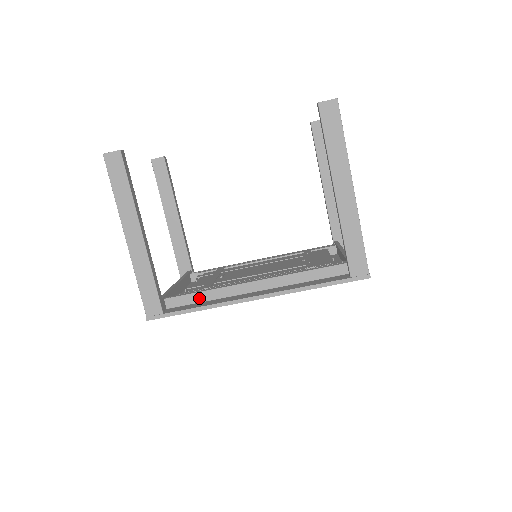
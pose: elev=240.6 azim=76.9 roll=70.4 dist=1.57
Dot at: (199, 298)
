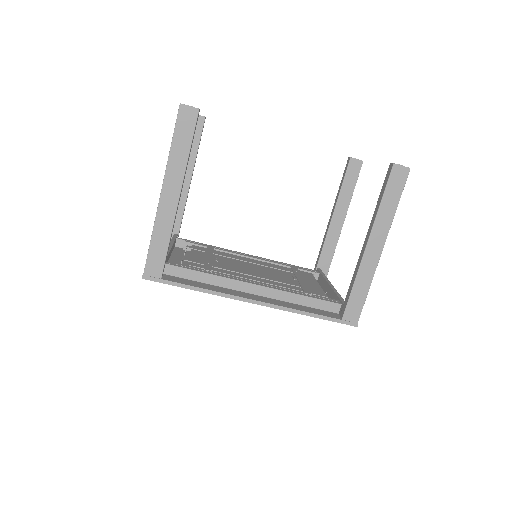
Dot at: (199, 277)
